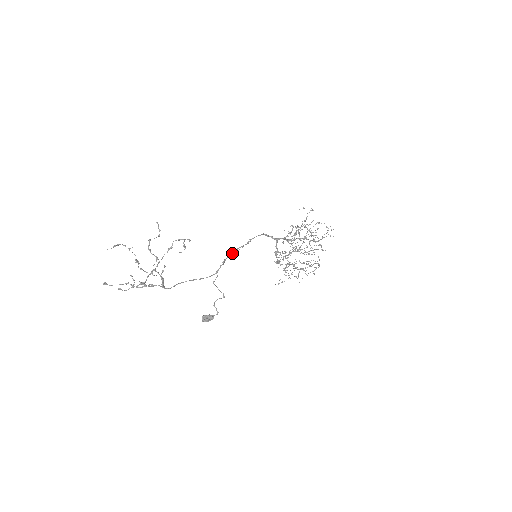
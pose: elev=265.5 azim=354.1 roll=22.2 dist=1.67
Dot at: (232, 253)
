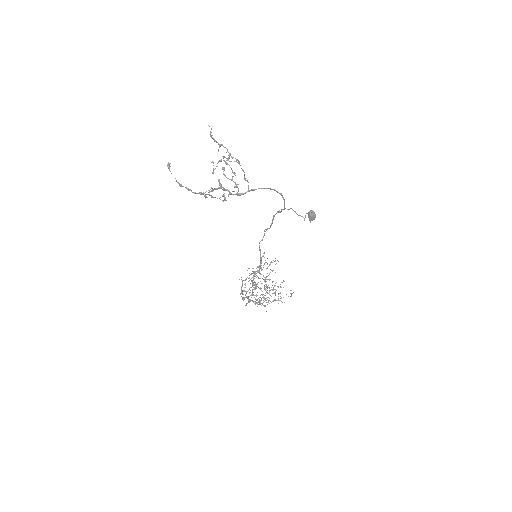
Dot at: (273, 217)
